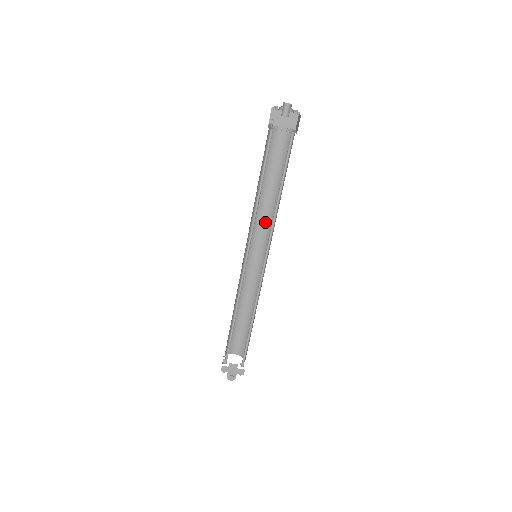
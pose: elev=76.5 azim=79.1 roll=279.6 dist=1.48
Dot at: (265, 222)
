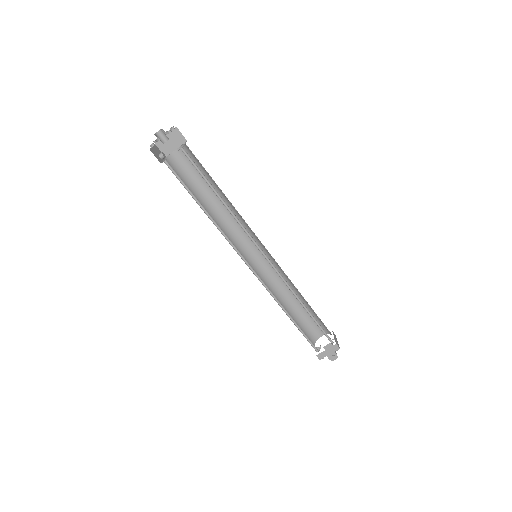
Dot at: (238, 225)
